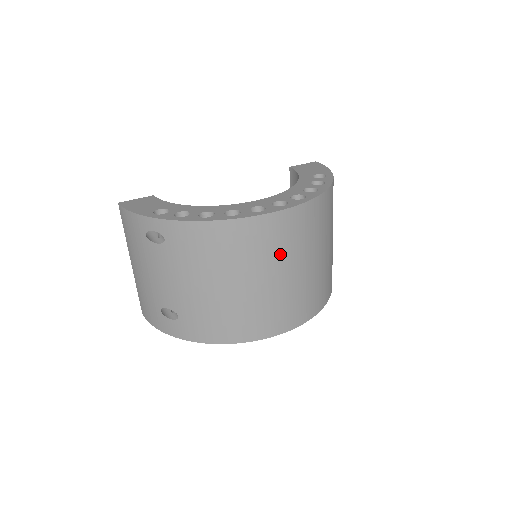
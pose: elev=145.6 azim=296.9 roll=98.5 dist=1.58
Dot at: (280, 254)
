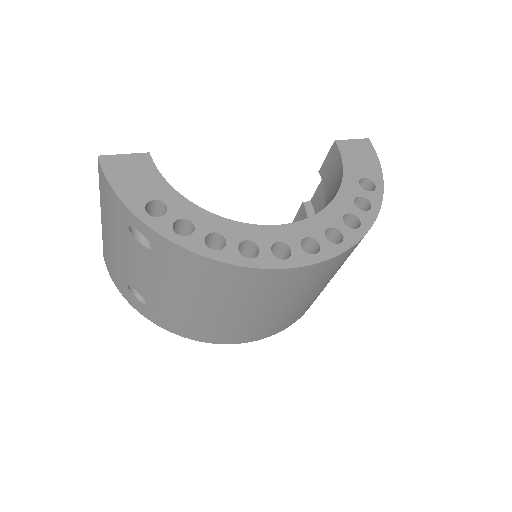
Dot at: (287, 295)
